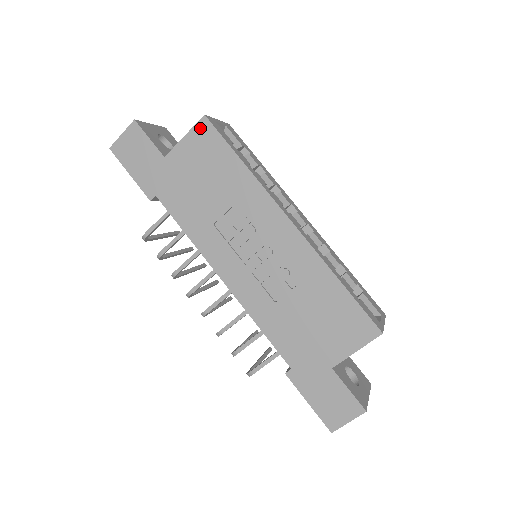
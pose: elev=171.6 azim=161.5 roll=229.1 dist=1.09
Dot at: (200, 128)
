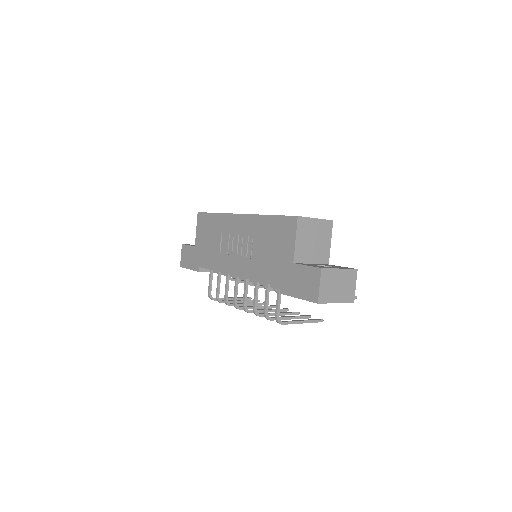
Dot at: (199, 219)
